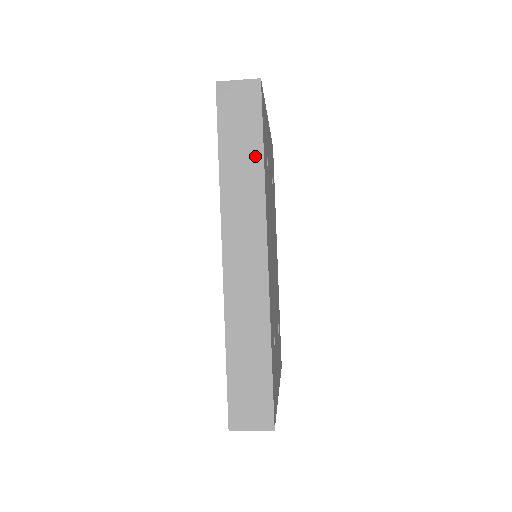
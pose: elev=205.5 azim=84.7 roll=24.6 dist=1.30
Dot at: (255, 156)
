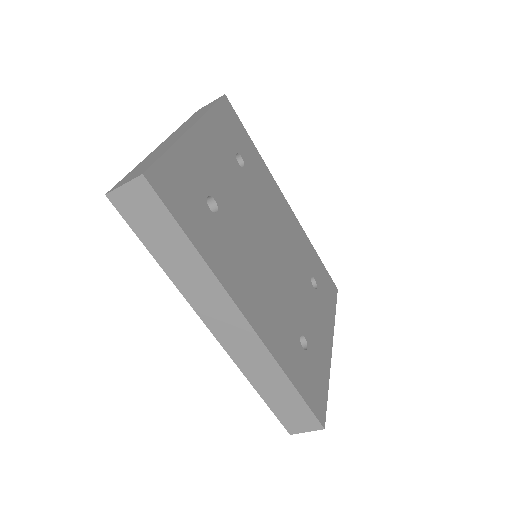
Dot at: (186, 249)
